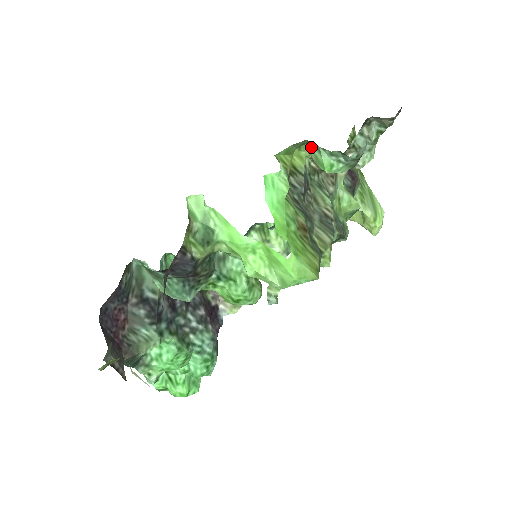
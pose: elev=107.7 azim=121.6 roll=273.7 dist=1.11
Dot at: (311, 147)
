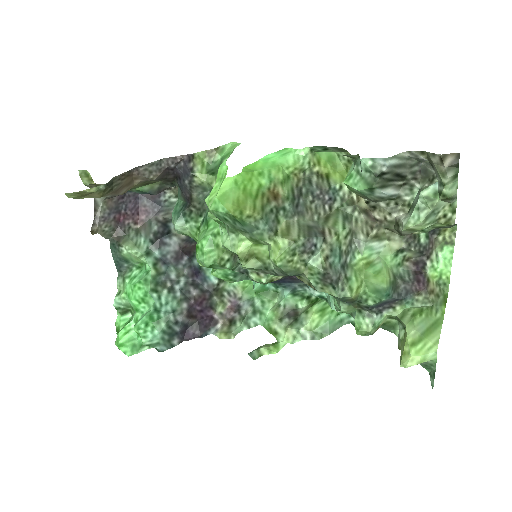
Dot at: occluded
